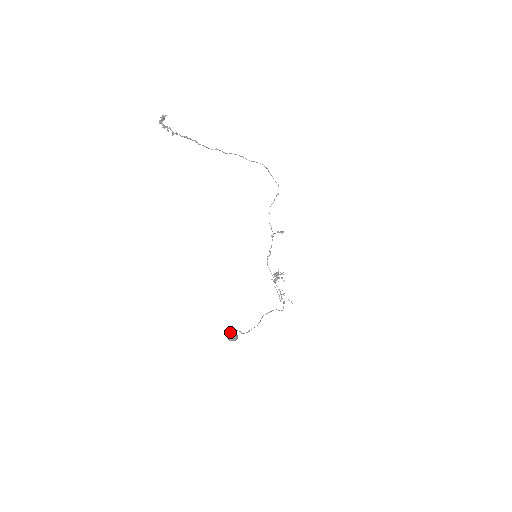
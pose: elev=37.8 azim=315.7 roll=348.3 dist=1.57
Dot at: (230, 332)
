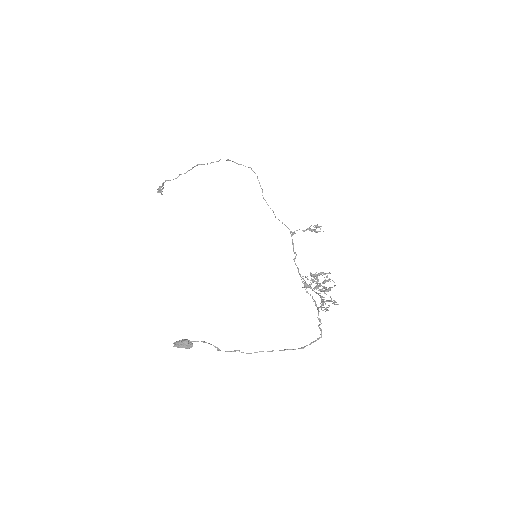
Dot at: occluded
